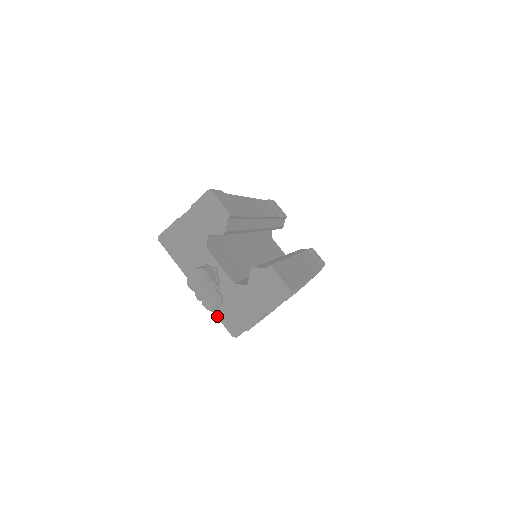
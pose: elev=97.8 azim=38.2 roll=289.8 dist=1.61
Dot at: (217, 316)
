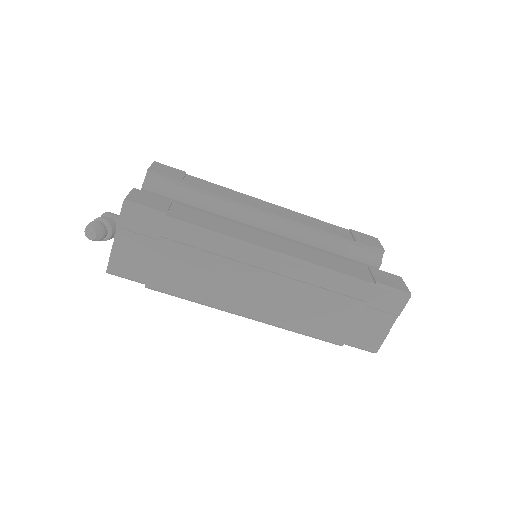
Dot at: occluded
